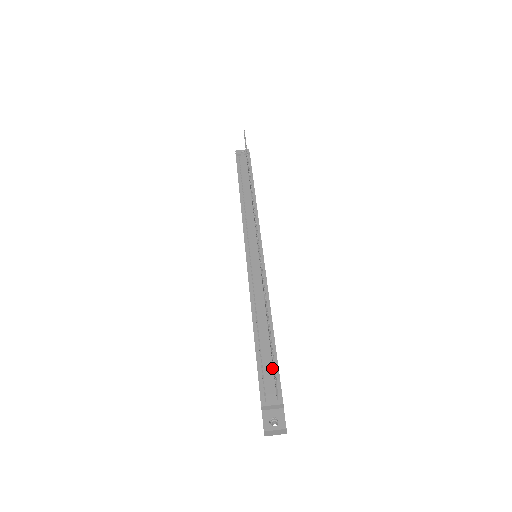
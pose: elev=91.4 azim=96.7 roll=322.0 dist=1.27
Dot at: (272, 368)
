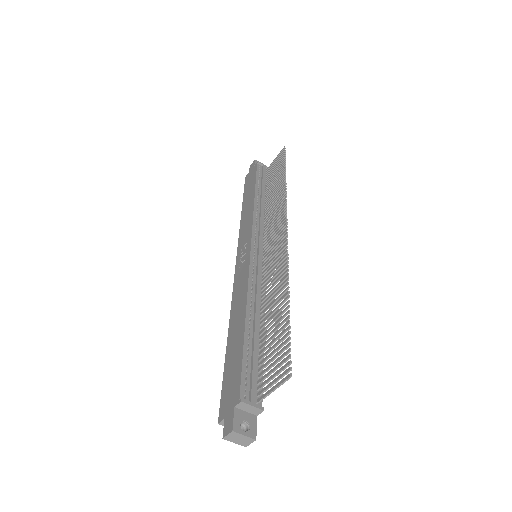
Dot at: (257, 368)
